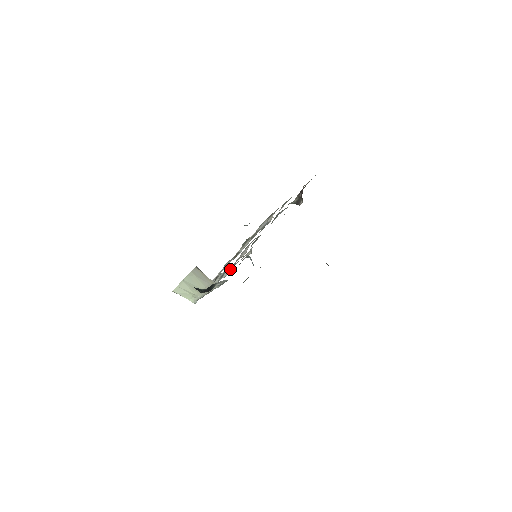
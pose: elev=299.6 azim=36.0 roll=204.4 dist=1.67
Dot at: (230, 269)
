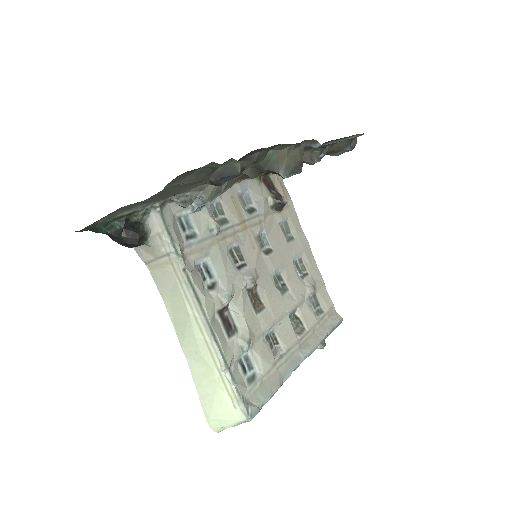
Dot at: (184, 234)
